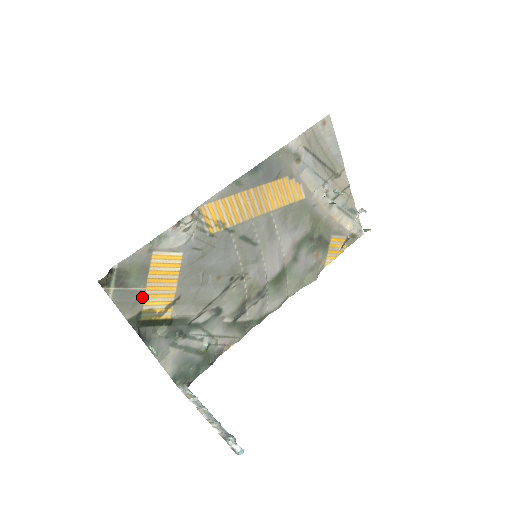
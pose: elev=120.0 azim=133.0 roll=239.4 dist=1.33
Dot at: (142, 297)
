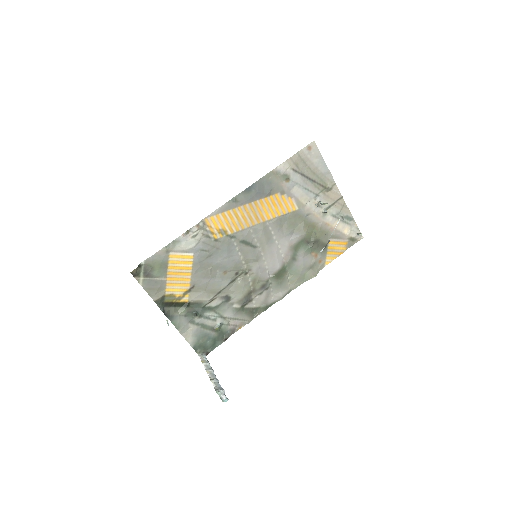
Dot at: (164, 285)
